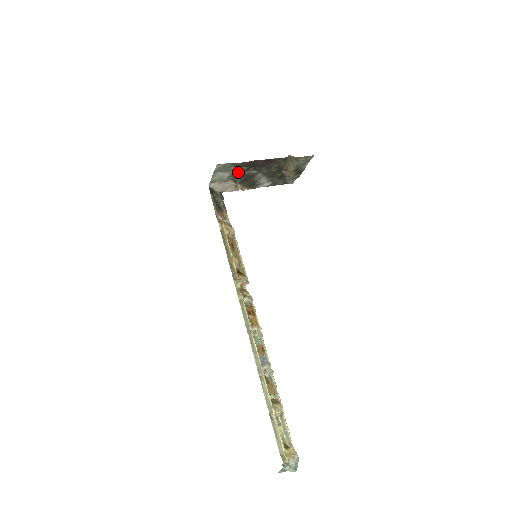
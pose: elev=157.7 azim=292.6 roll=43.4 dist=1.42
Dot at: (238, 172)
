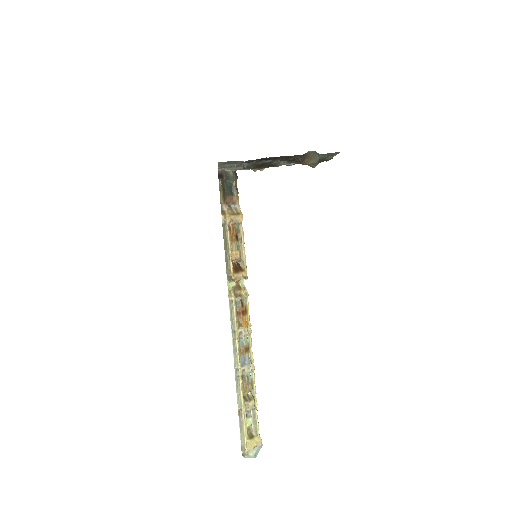
Dot at: (247, 164)
